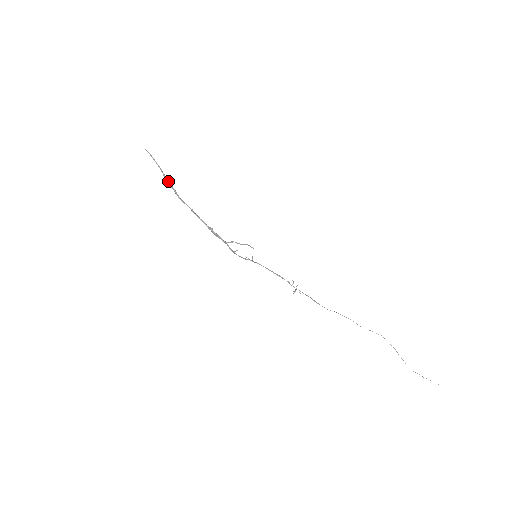
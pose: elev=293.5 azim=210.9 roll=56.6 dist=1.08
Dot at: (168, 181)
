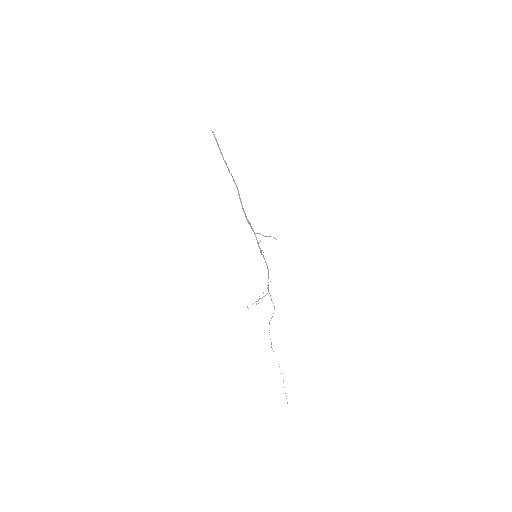
Dot at: occluded
